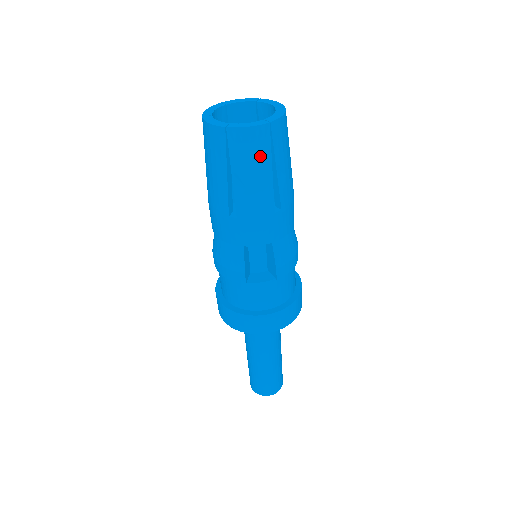
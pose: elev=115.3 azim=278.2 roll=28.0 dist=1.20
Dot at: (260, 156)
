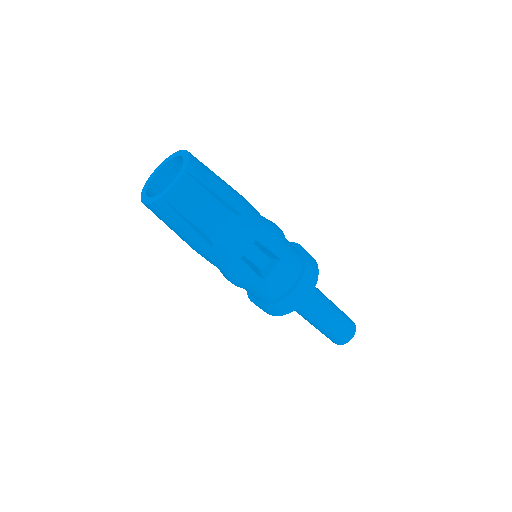
Dot at: (197, 195)
